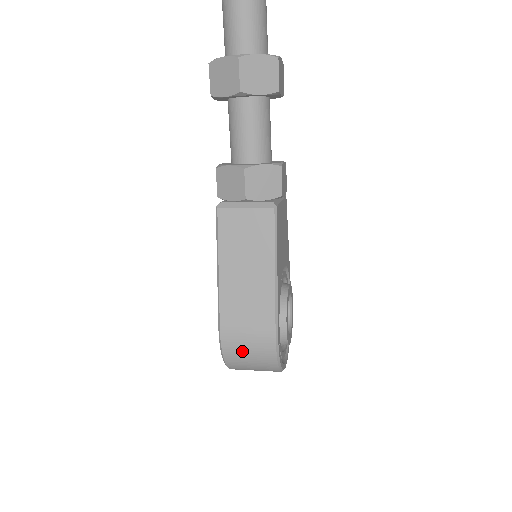
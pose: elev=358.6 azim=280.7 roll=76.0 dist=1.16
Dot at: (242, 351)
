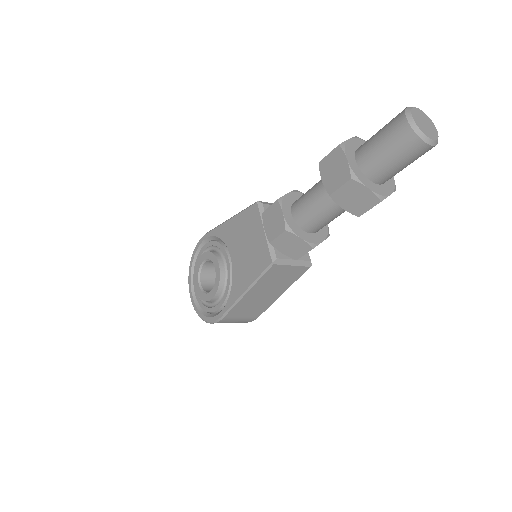
Dot at: occluded
